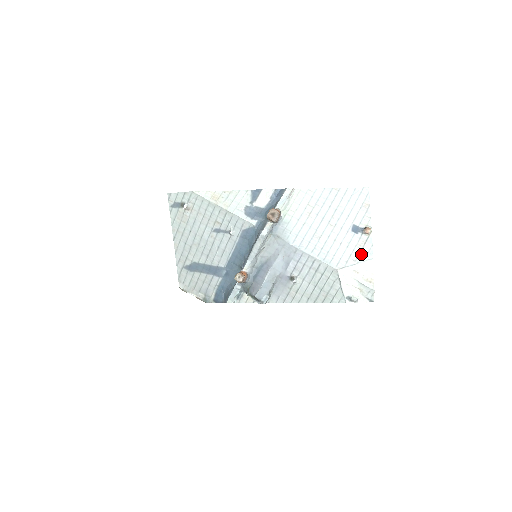
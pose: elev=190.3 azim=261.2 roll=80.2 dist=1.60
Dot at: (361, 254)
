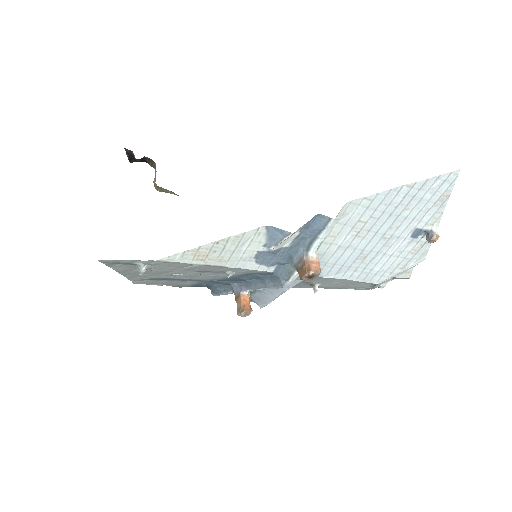
Dot at: (412, 259)
